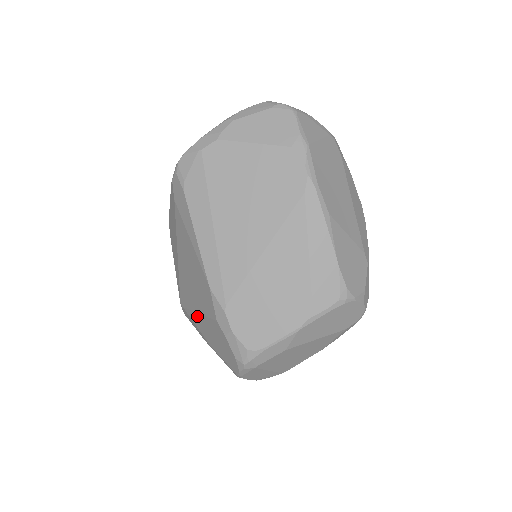
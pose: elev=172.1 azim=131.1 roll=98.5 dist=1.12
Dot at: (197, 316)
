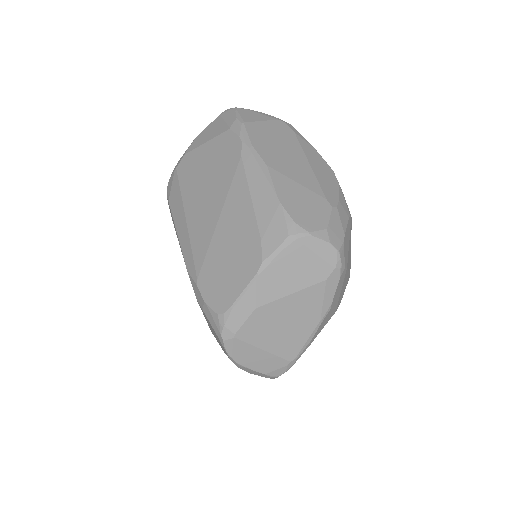
Dot at: occluded
